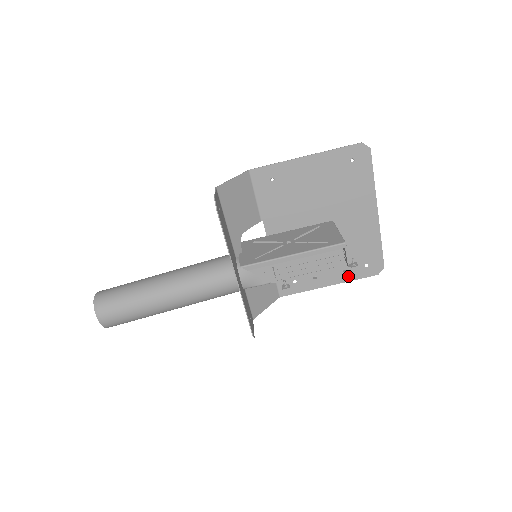
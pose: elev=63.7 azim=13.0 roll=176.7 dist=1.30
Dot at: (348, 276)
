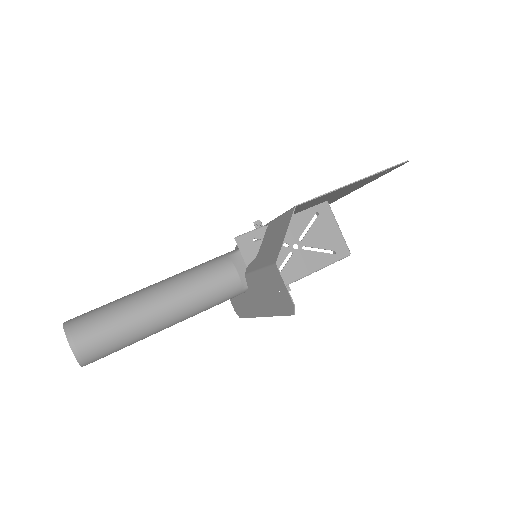
Dot at: occluded
